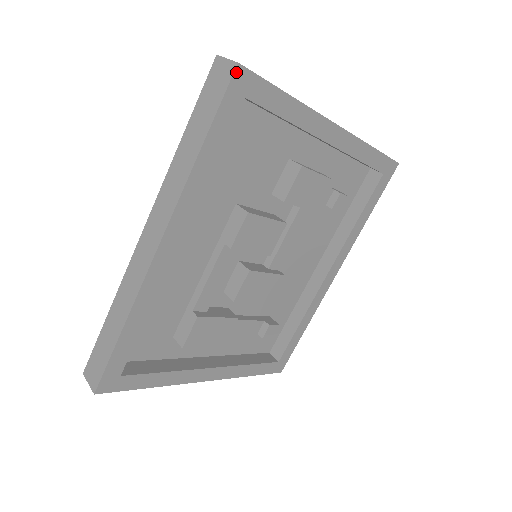
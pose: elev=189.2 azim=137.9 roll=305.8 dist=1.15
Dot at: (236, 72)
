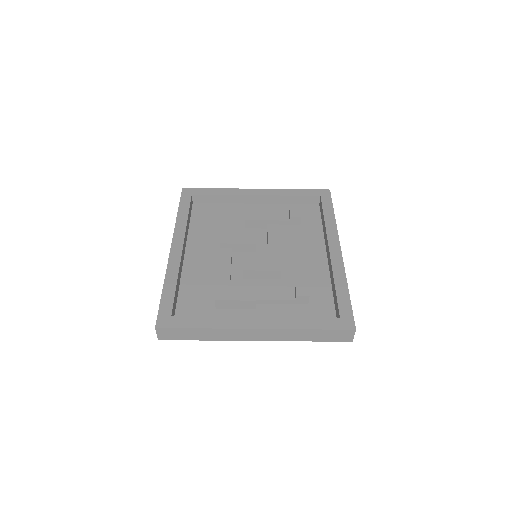
Dot at: (183, 190)
